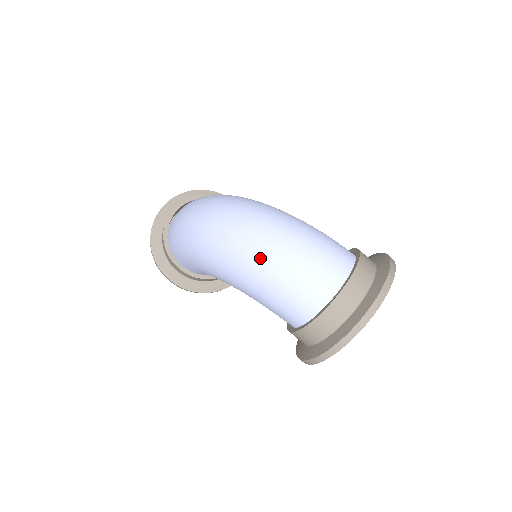
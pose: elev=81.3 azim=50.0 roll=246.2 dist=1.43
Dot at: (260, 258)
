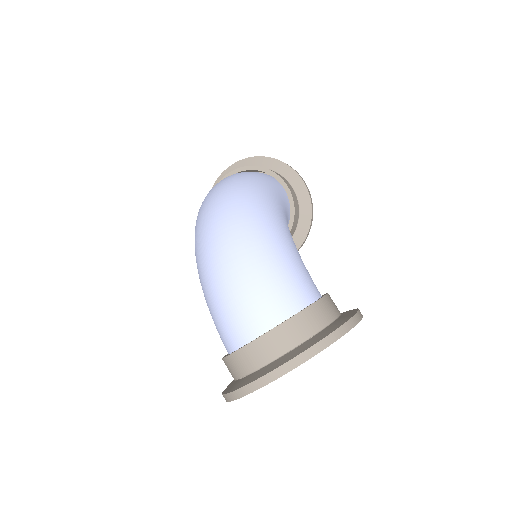
Dot at: (205, 271)
